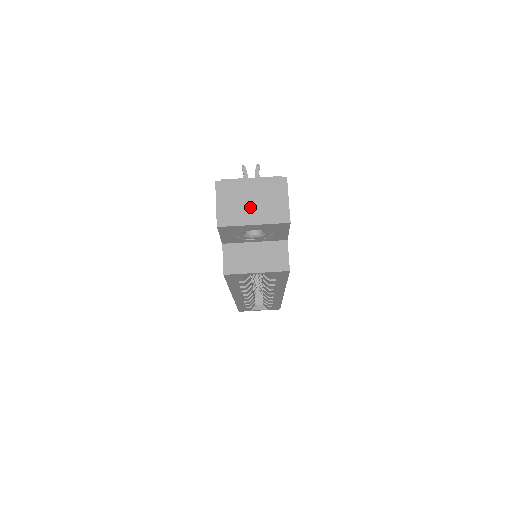
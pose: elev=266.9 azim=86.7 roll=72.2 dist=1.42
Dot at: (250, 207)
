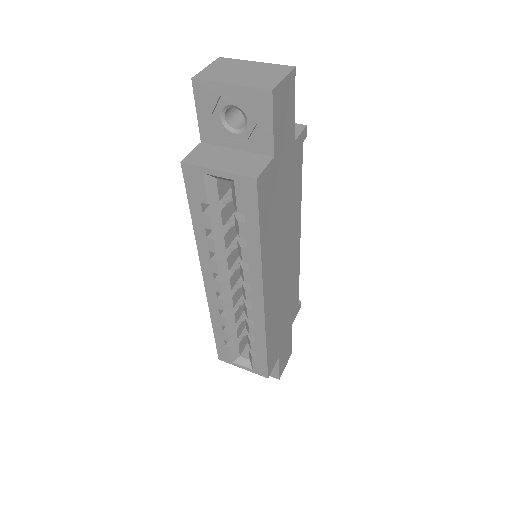
Dot at: (238, 74)
